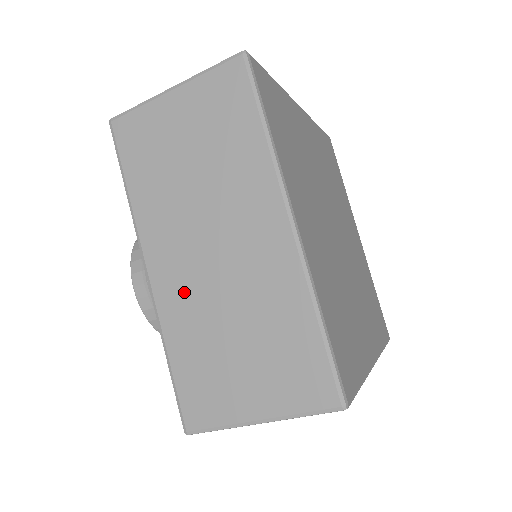
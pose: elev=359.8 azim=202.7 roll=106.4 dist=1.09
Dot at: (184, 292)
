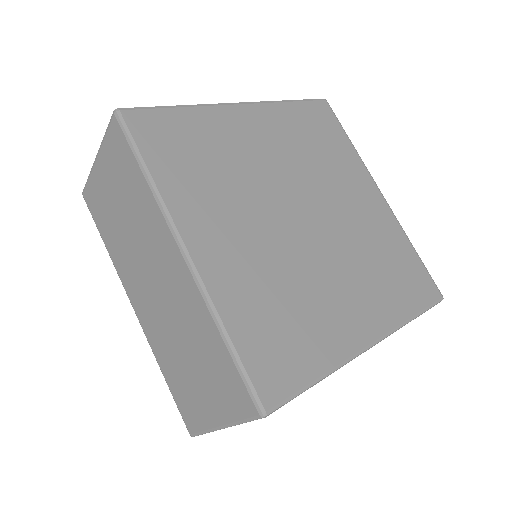
Dot at: (153, 323)
